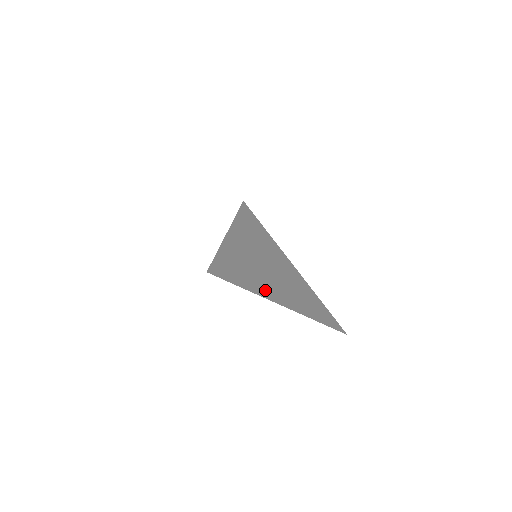
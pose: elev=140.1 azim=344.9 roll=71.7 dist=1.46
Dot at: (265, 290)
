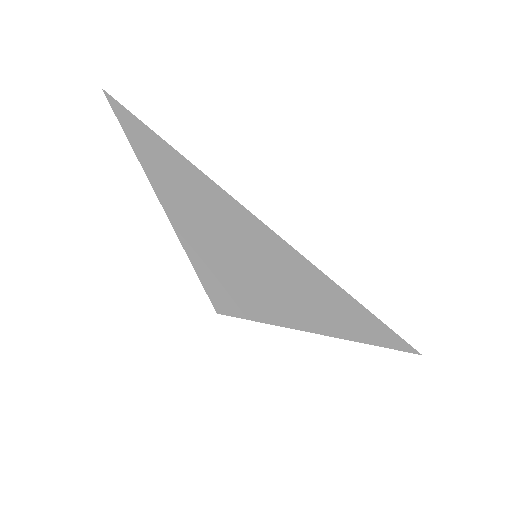
Dot at: (320, 323)
